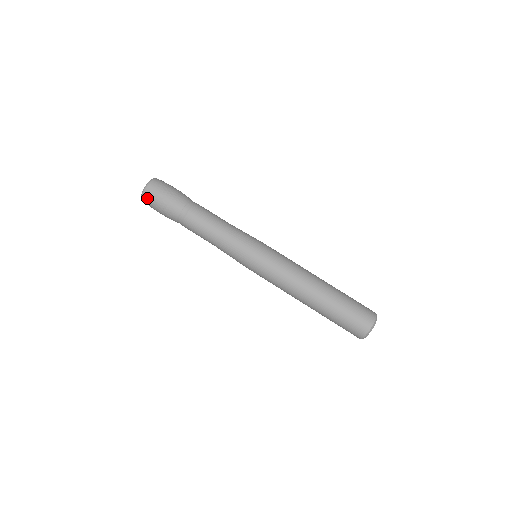
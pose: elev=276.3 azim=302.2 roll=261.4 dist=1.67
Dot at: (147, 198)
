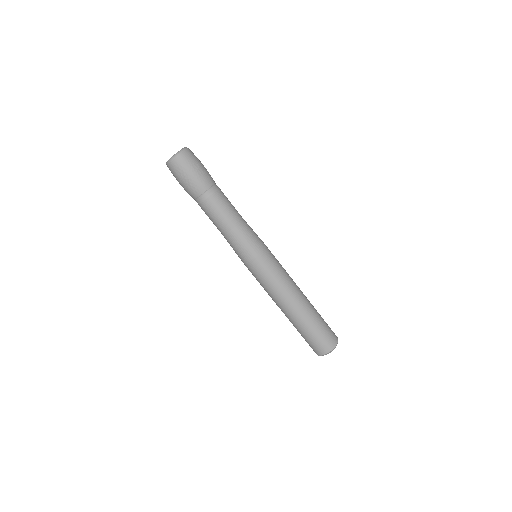
Dot at: (180, 161)
